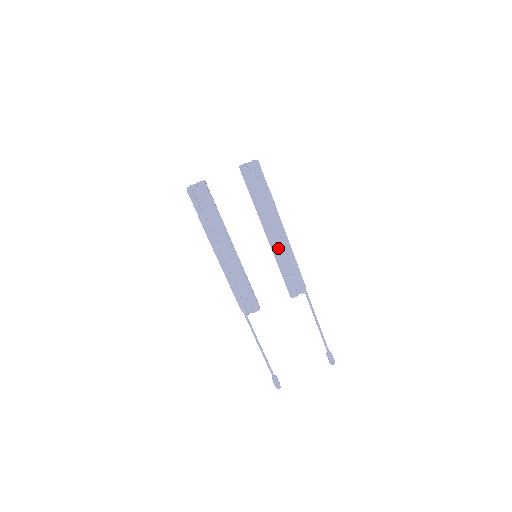
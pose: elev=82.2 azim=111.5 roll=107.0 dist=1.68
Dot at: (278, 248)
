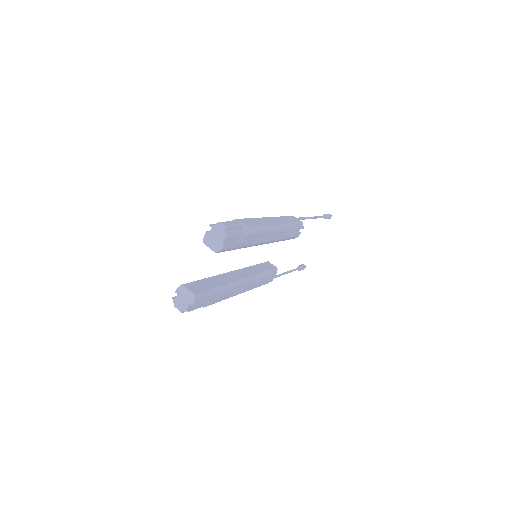
Dot at: (275, 239)
